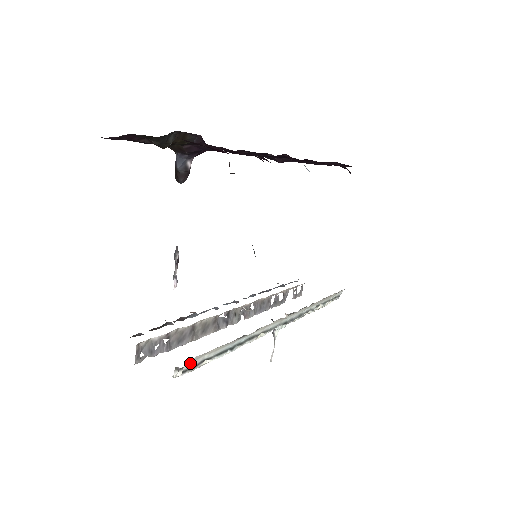
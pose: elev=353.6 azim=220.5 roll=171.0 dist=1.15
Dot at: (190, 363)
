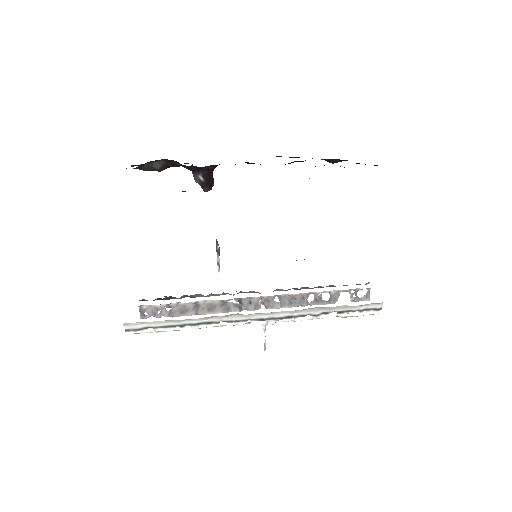
Dot at: (130, 326)
